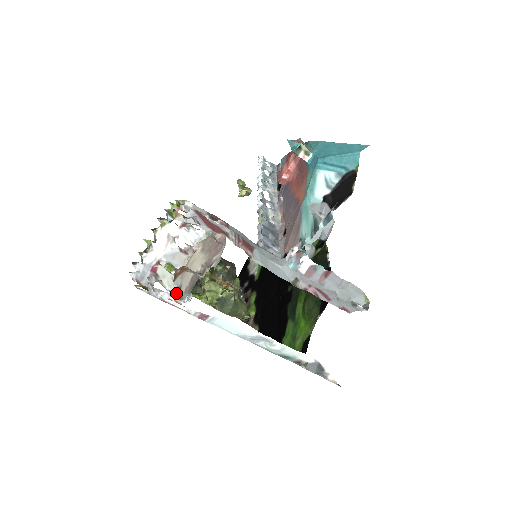
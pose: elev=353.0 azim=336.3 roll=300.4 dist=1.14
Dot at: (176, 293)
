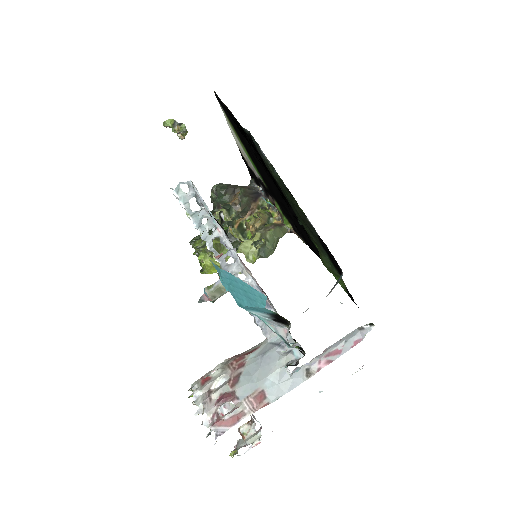
Dot at: (252, 445)
